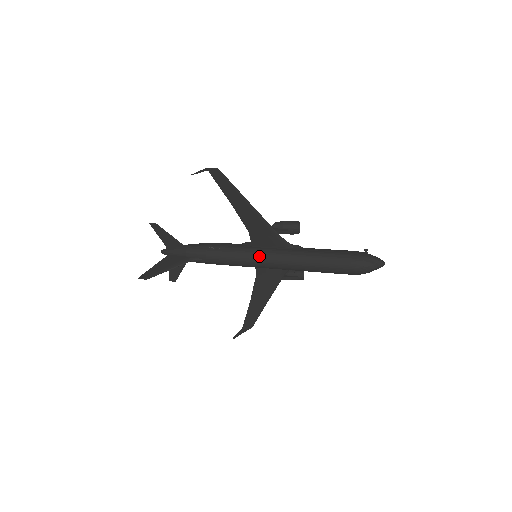
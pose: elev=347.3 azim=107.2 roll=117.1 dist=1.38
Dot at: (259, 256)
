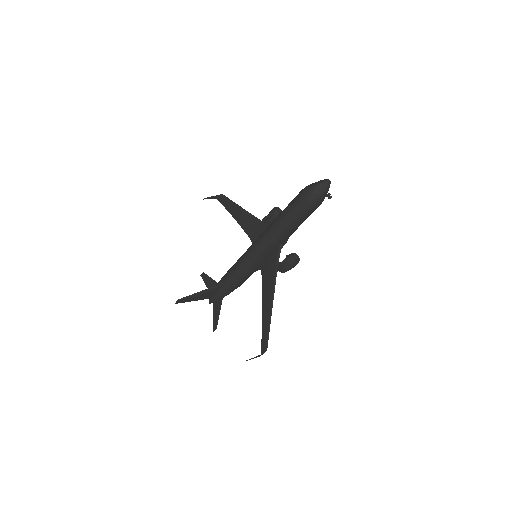
Dot at: (251, 246)
